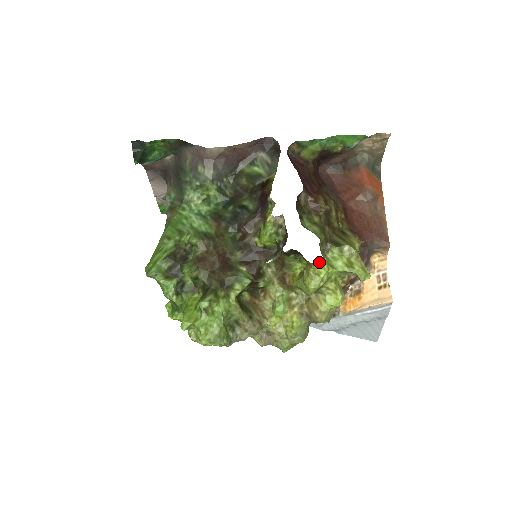
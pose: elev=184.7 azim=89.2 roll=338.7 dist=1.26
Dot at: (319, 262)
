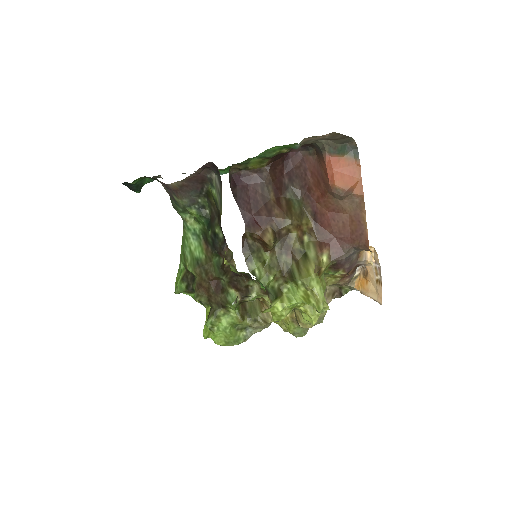
Dot at: (267, 309)
